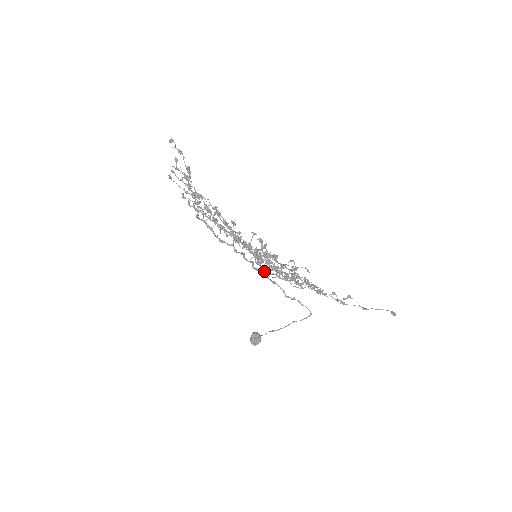
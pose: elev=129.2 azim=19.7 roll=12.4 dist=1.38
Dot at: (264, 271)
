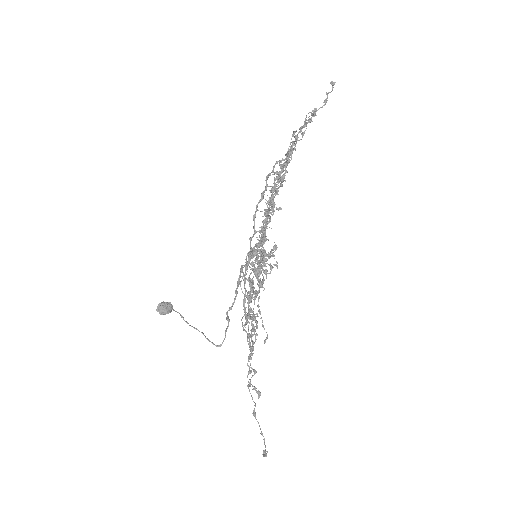
Dot at: occluded
